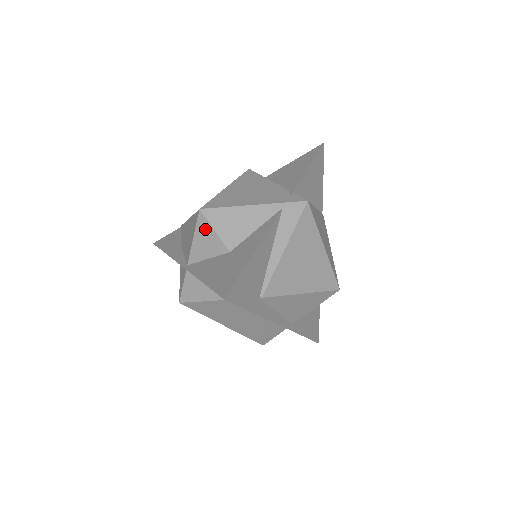
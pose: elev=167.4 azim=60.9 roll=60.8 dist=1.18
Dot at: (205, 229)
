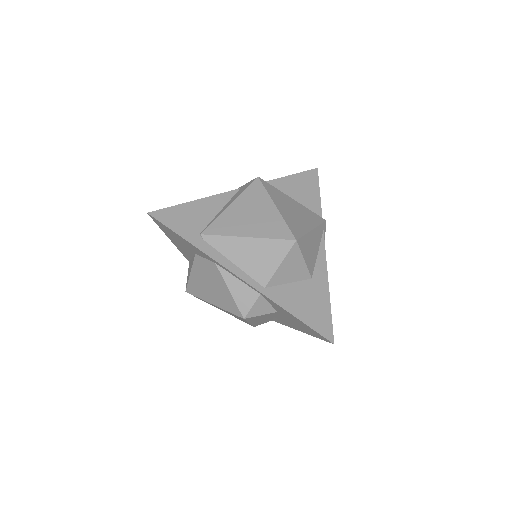
Dot at: occluded
